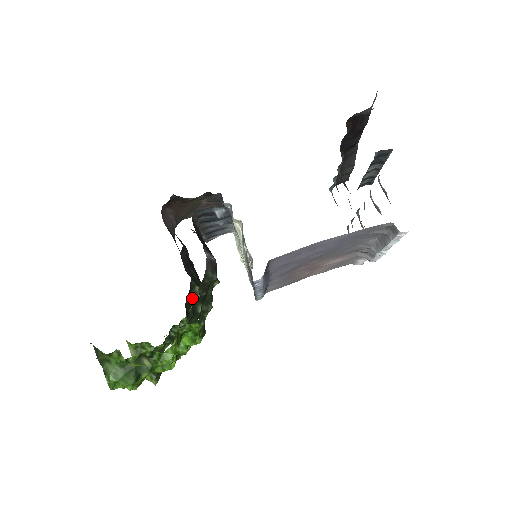
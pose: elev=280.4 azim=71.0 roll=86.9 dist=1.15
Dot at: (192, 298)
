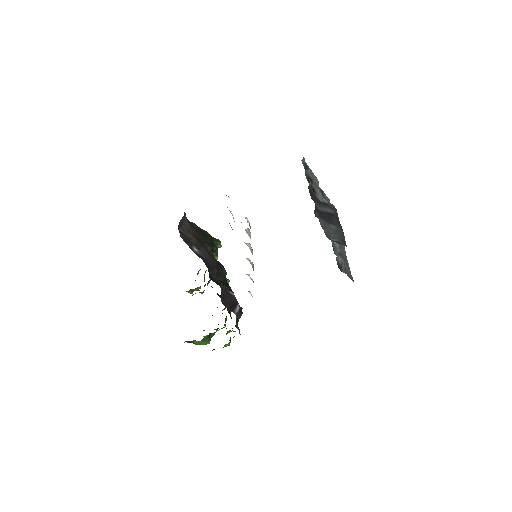
Dot at: occluded
